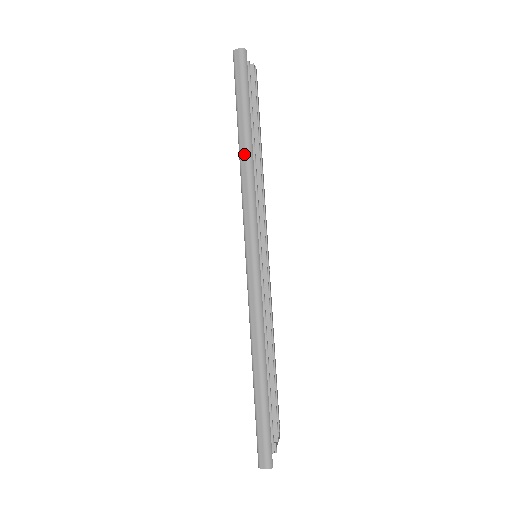
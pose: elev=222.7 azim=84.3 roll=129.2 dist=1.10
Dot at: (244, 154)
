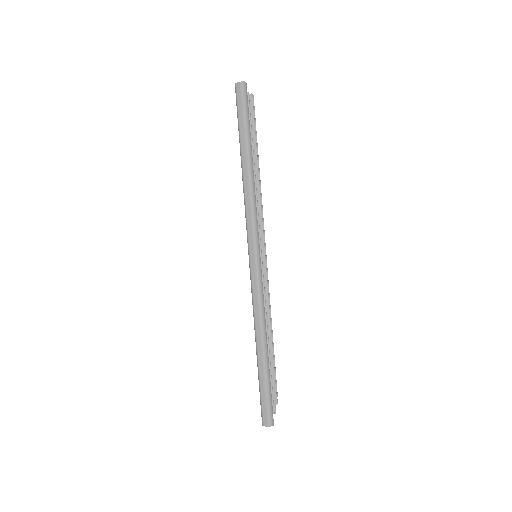
Dot at: (246, 172)
